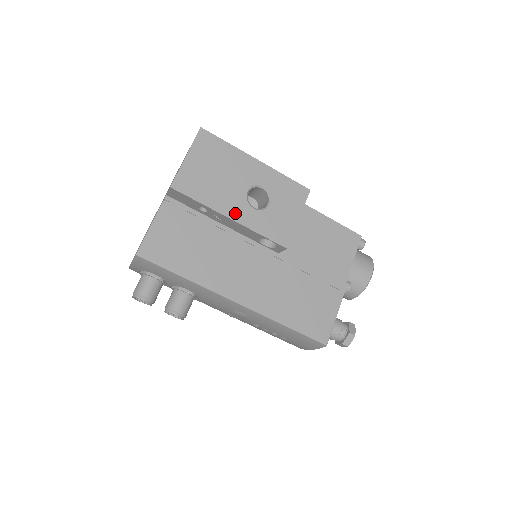
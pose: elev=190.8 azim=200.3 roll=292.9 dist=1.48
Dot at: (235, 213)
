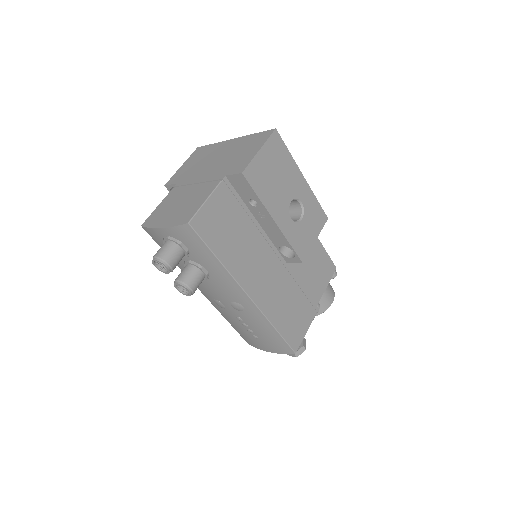
Dot at: (279, 217)
